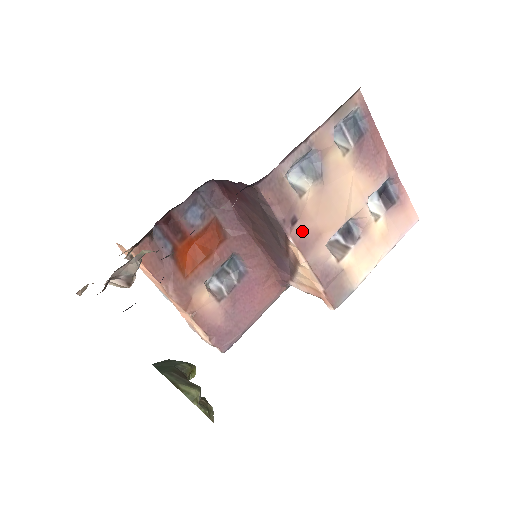
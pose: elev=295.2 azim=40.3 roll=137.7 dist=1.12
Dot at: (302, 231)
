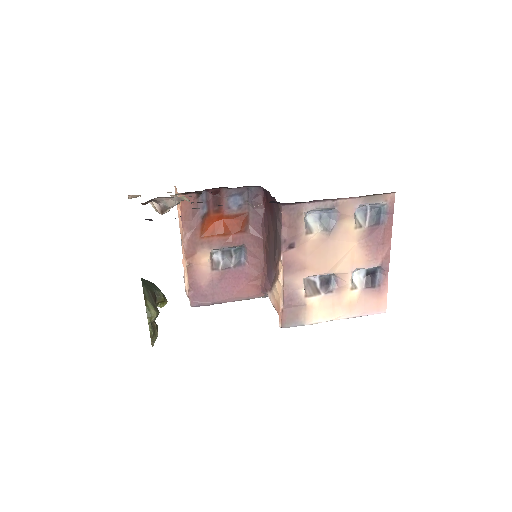
Dot at: (293, 257)
